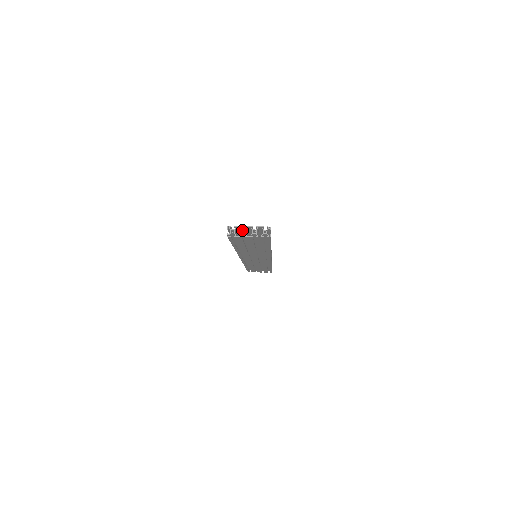
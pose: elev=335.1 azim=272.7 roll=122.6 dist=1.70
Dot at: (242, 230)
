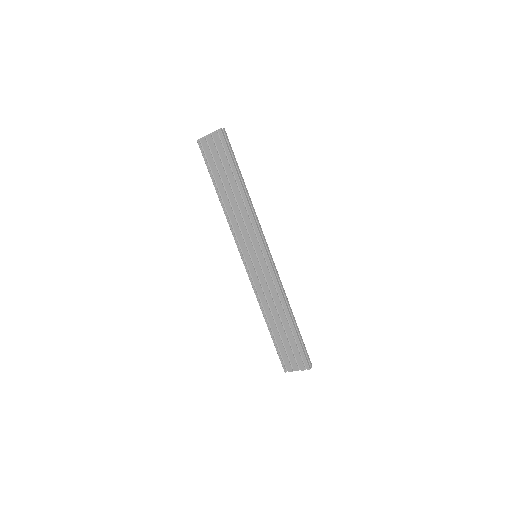
Dot at: occluded
